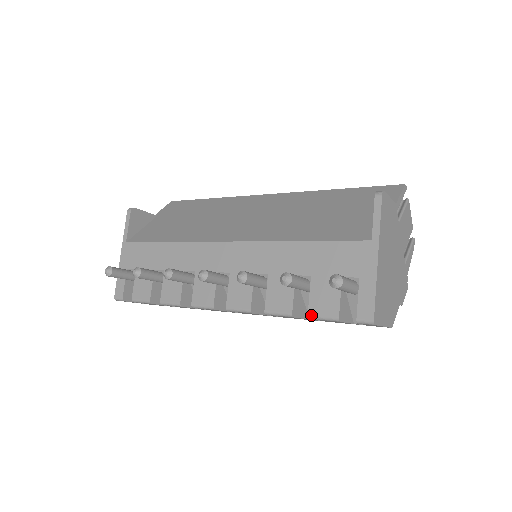
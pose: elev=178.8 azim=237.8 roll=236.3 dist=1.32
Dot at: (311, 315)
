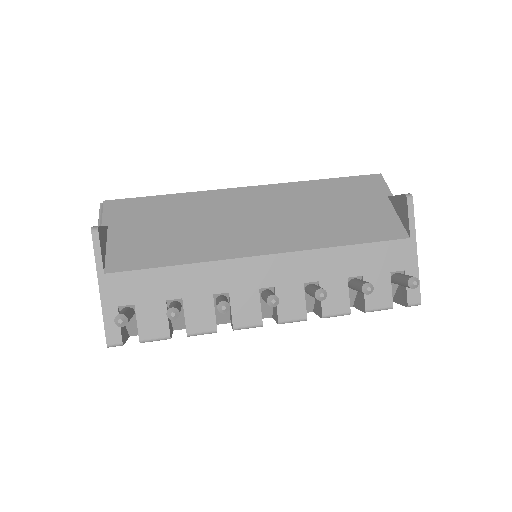
Dot at: (369, 310)
